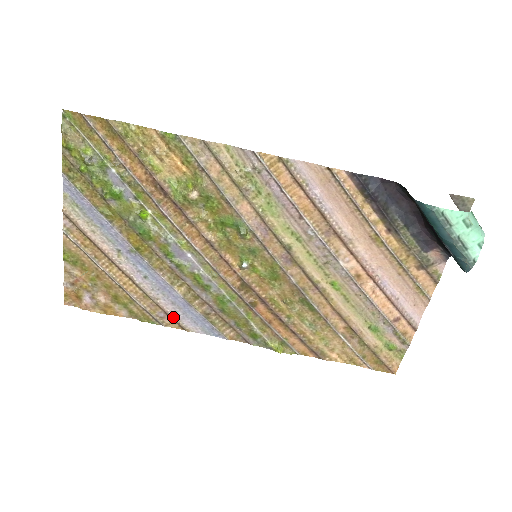
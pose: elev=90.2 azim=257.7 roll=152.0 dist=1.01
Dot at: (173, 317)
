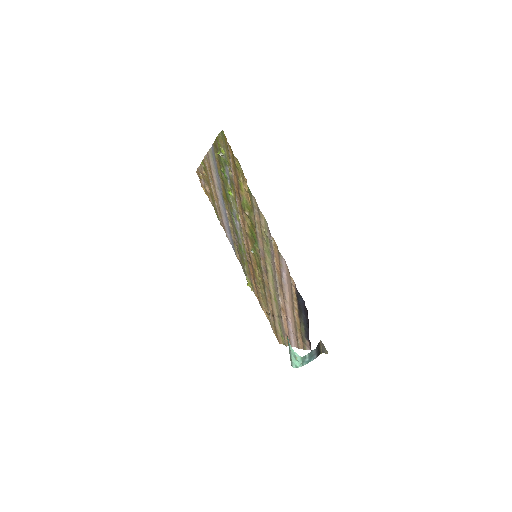
Dot at: (225, 227)
